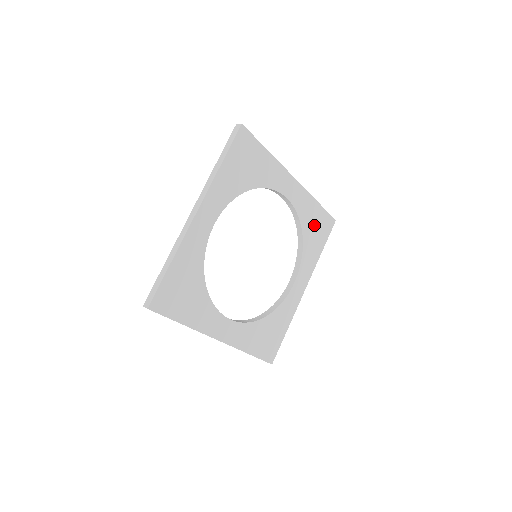
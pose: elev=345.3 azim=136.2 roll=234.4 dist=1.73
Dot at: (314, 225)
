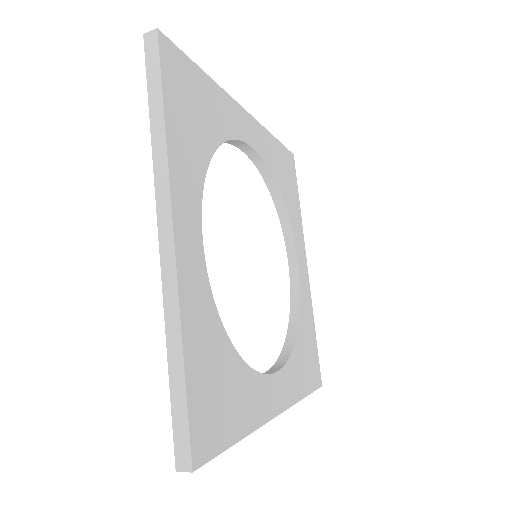
Dot at: (307, 345)
